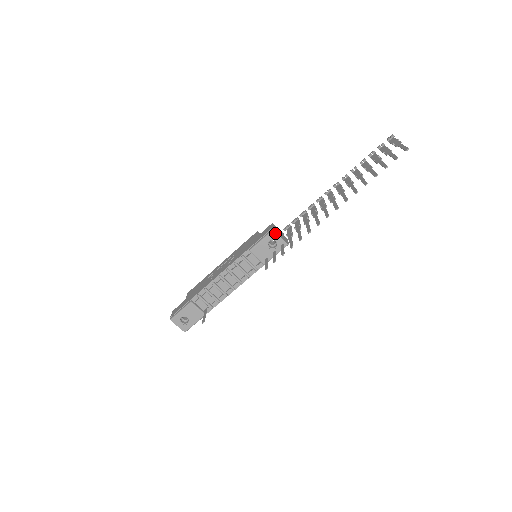
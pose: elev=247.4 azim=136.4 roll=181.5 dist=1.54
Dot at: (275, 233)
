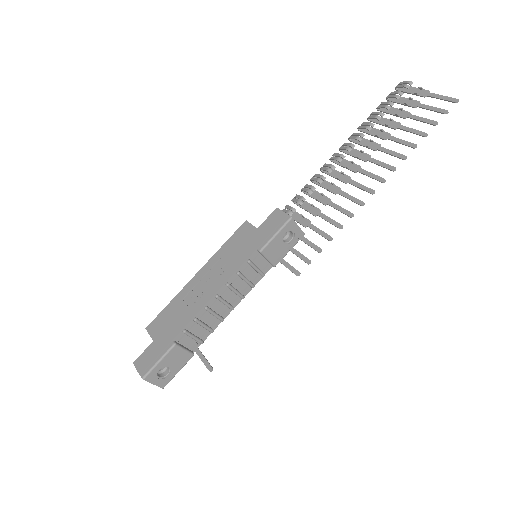
Dot at: (293, 222)
